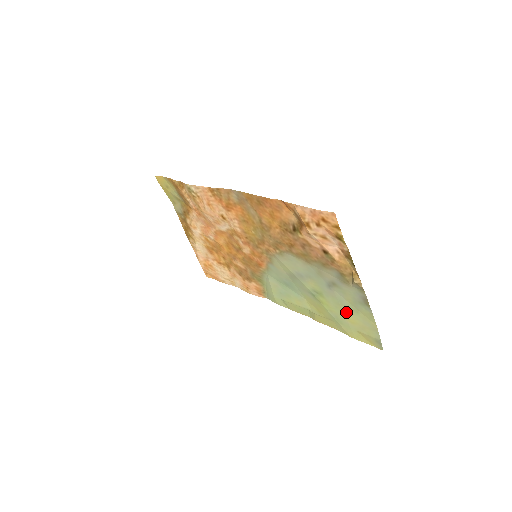
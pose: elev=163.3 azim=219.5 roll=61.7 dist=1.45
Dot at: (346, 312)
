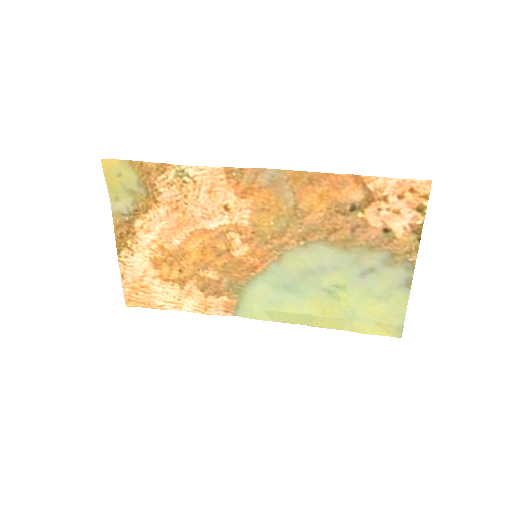
Dot at: (371, 302)
